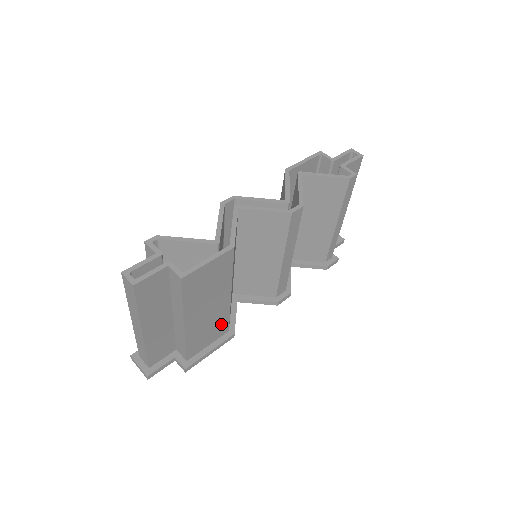
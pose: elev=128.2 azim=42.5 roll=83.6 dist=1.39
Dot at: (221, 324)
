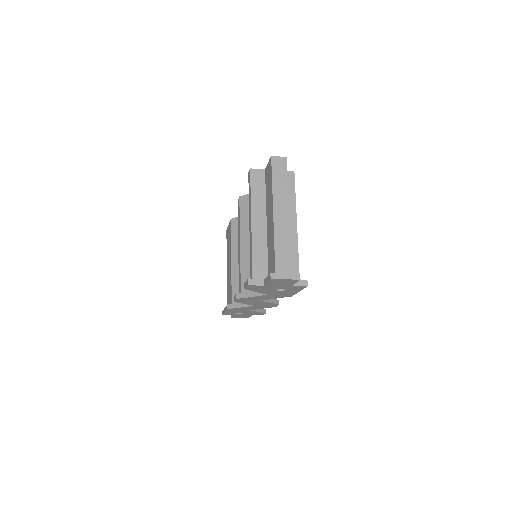
Dot at: occluded
